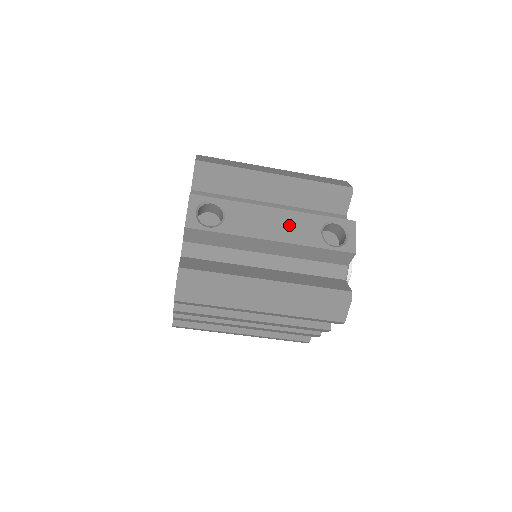
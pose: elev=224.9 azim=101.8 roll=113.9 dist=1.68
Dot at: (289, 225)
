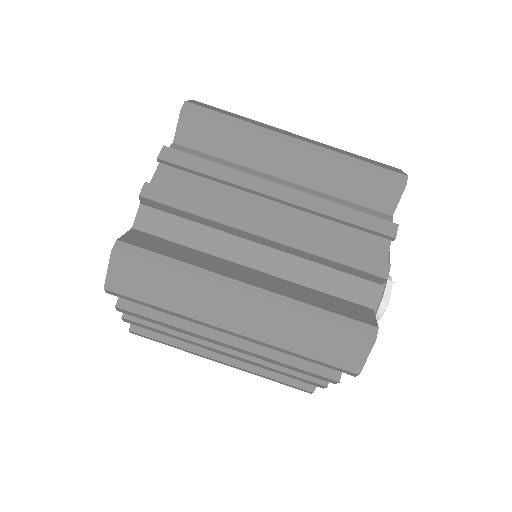
Dot at: occluded
